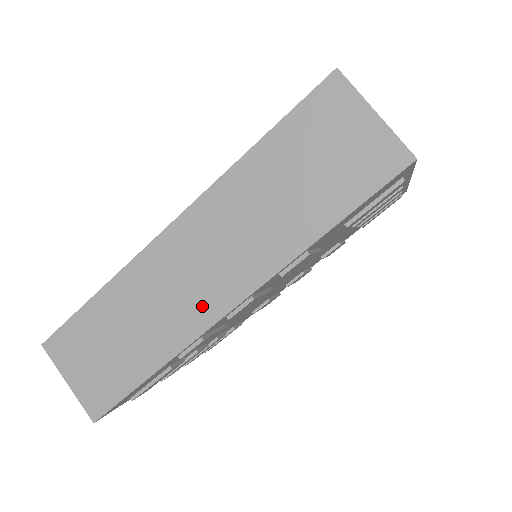
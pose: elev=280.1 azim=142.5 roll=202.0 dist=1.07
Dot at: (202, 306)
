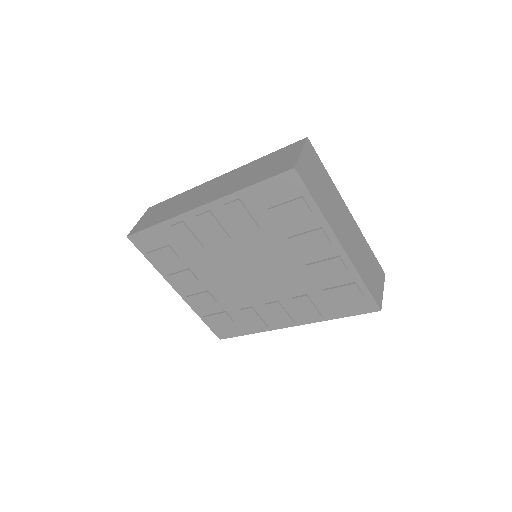
Dot at: (194, 204)
